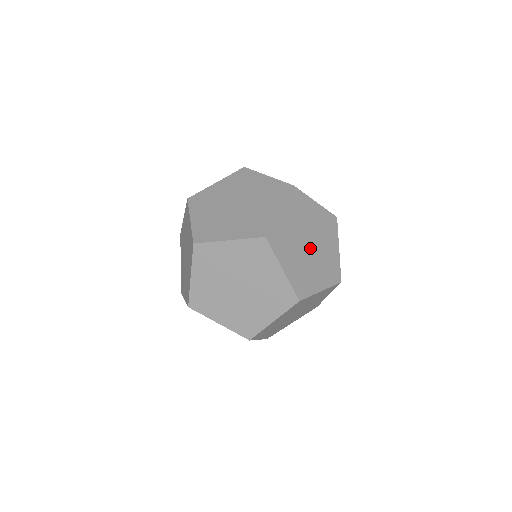
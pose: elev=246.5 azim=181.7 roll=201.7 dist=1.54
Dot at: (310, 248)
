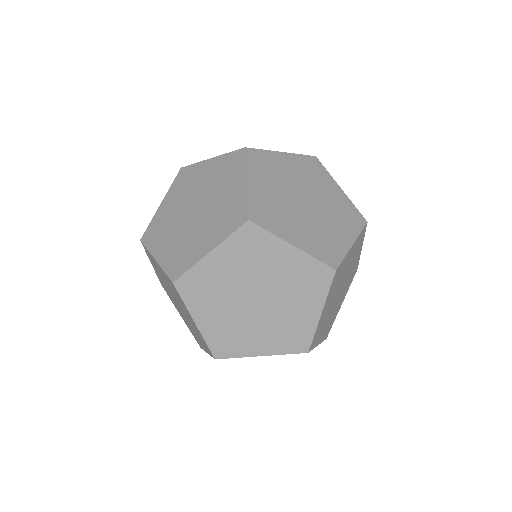
Dot at: occluded
